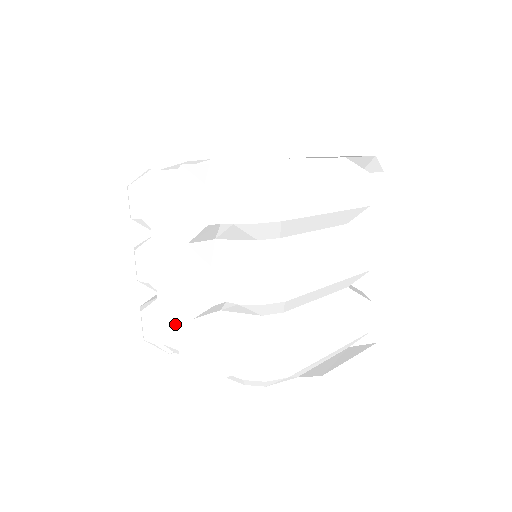
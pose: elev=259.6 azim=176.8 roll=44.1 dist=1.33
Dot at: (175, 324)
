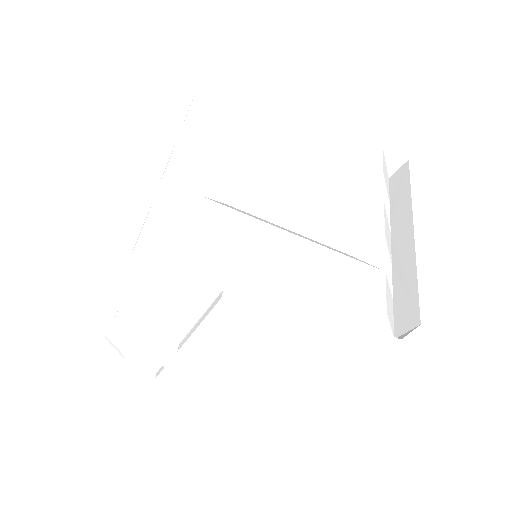
Dot at: occluded
